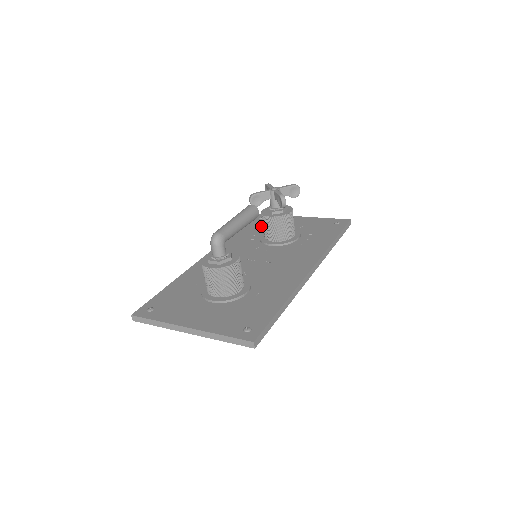
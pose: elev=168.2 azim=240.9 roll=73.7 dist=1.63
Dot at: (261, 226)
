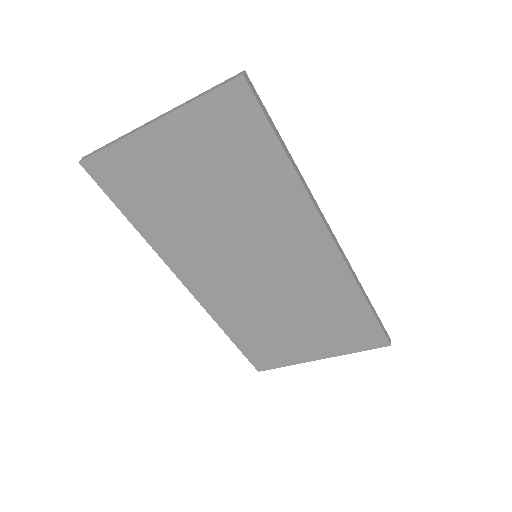
Dot at: occluded
